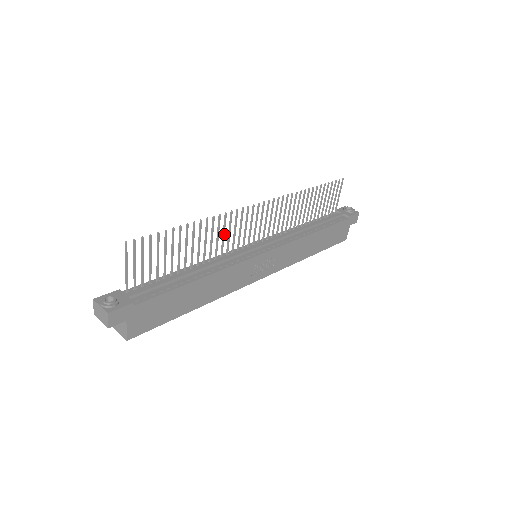
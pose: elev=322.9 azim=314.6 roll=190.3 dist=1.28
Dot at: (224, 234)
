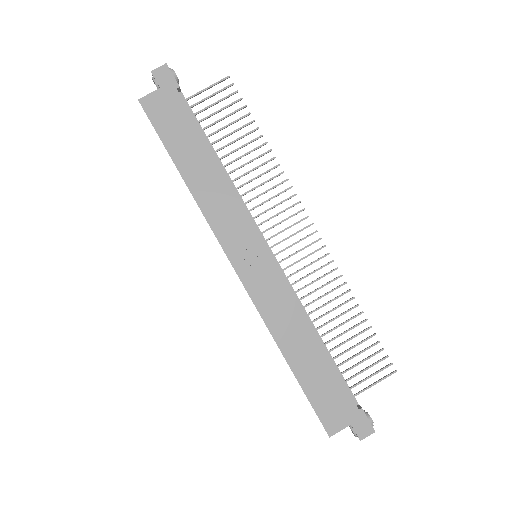
Dot at: (266, 192)
